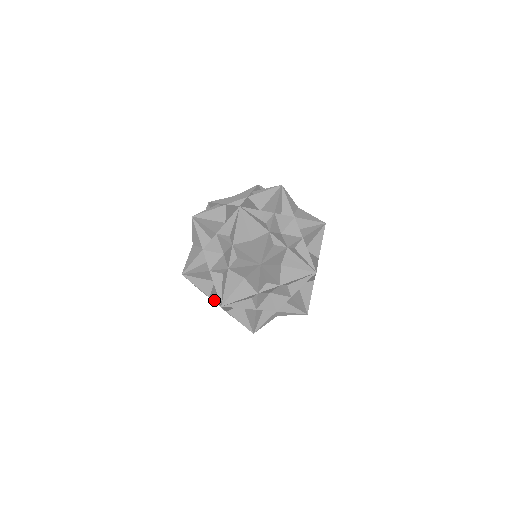
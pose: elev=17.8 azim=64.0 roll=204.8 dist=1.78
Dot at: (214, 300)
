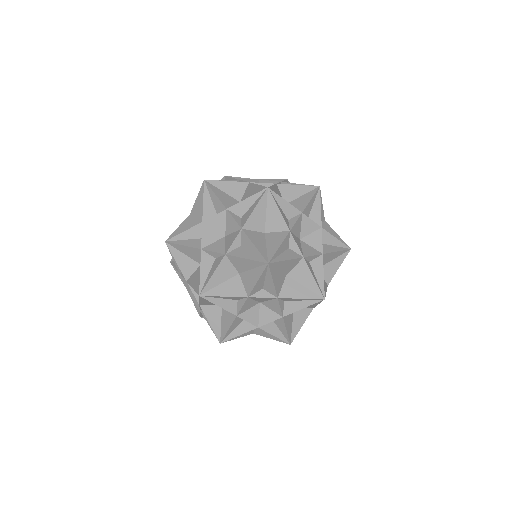
Dot at: occluded
